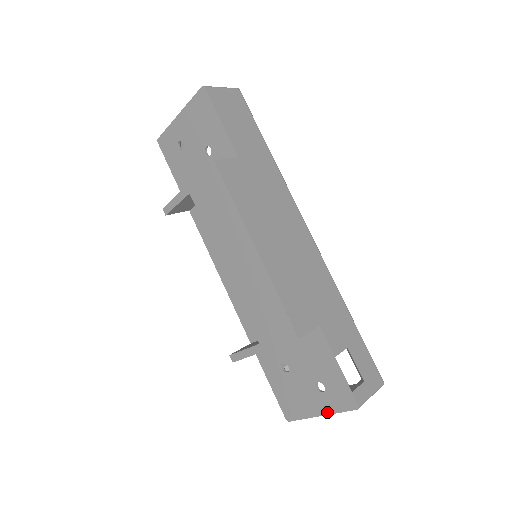
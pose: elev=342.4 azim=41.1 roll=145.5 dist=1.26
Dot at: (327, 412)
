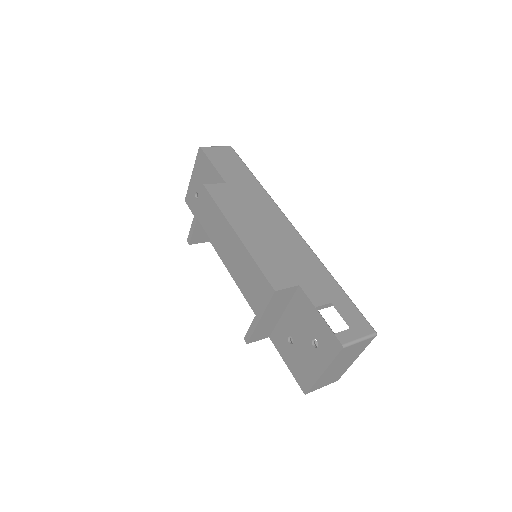
Dot at: (325, 366)
